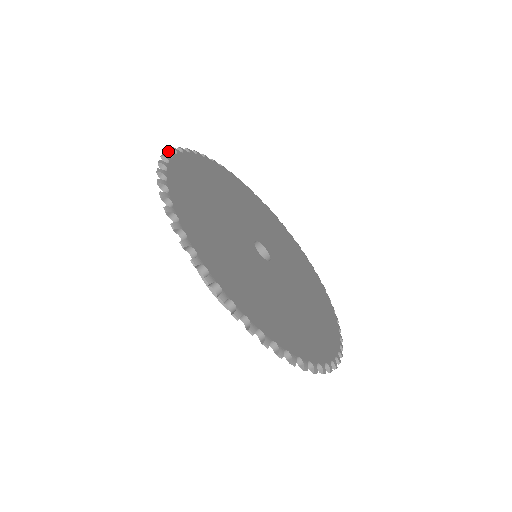
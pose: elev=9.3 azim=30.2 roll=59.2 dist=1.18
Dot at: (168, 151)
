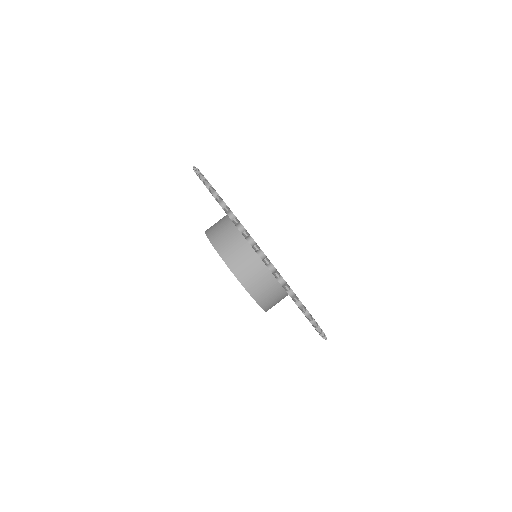
Dot at: (238, 221)
